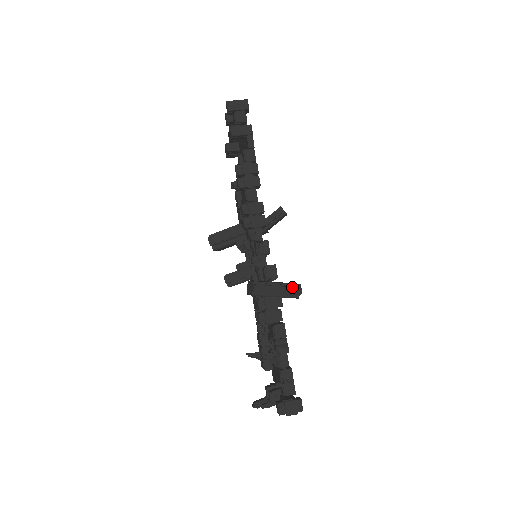
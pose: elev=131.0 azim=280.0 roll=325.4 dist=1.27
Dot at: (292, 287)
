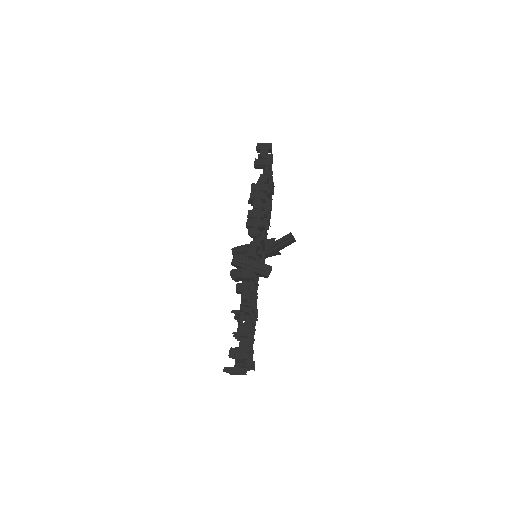
Dot at: (264, 265)
